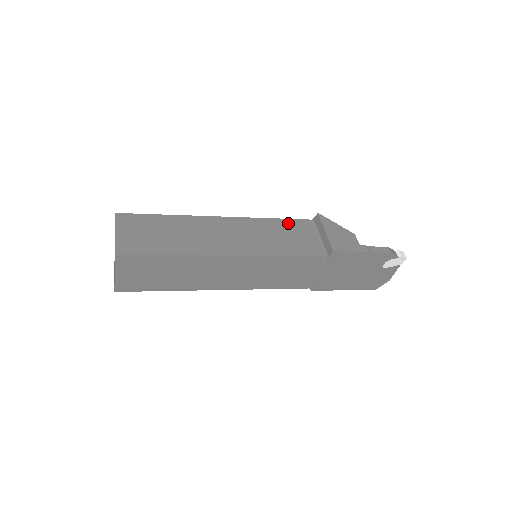
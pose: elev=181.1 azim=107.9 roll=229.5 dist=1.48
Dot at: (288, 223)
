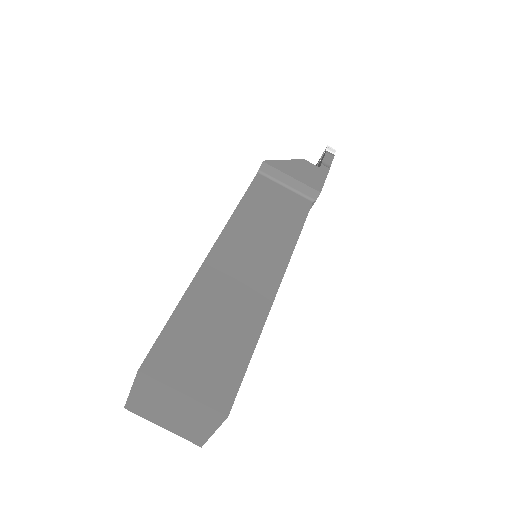
Dot at: (254, 195)
